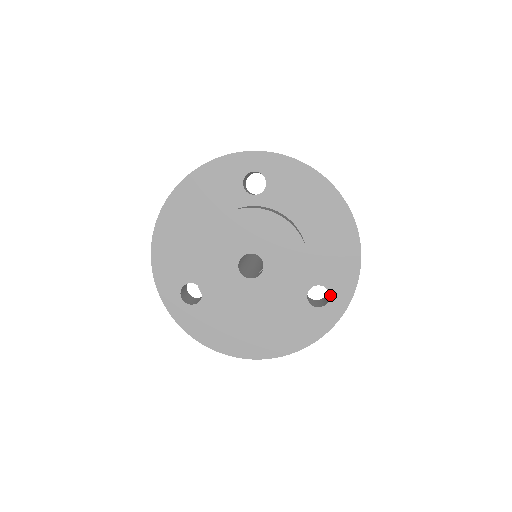
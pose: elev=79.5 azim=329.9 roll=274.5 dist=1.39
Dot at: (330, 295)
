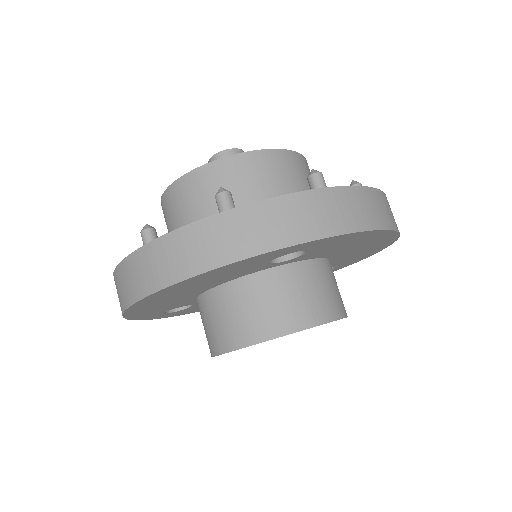
Dot at: (335, 268)
